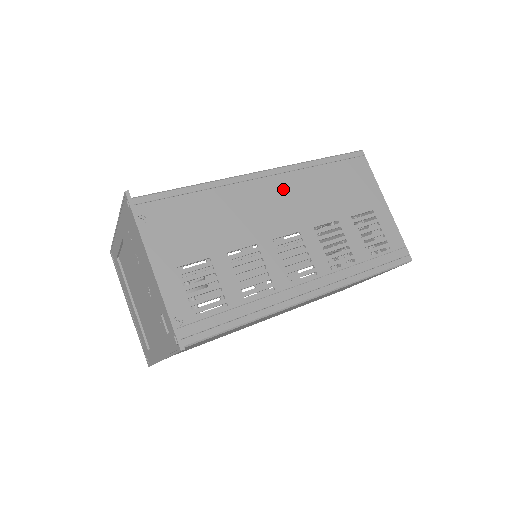
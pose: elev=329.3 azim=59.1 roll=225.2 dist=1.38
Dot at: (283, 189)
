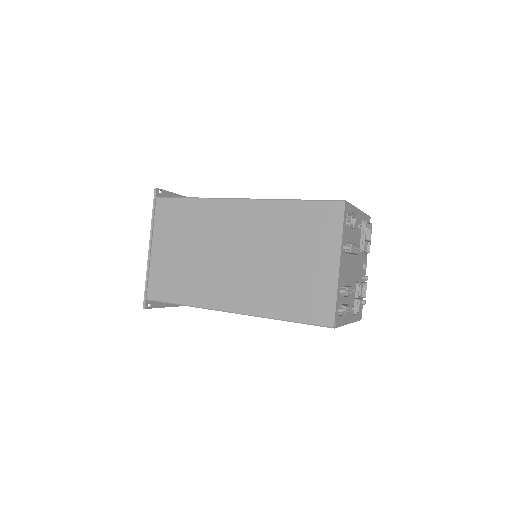
Dot at: occluded
